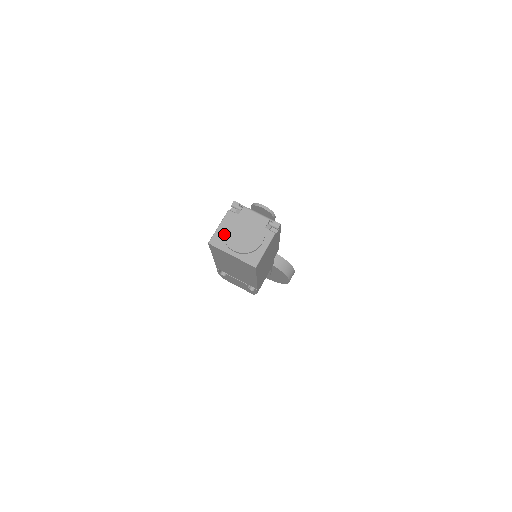
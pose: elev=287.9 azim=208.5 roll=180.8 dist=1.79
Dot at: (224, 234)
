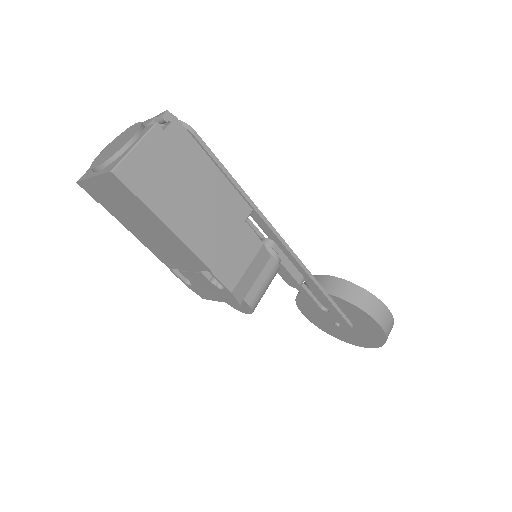
Dot at: (94, 160)
